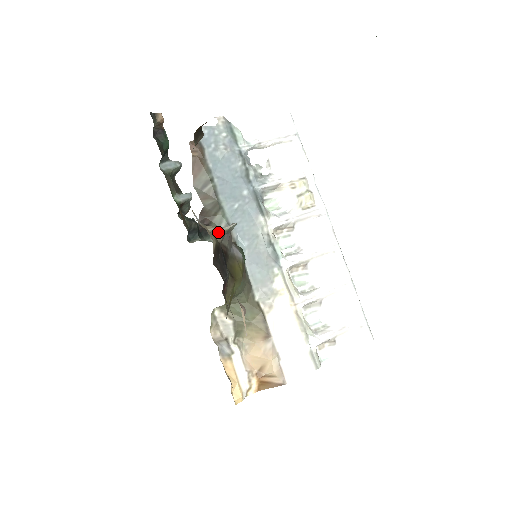
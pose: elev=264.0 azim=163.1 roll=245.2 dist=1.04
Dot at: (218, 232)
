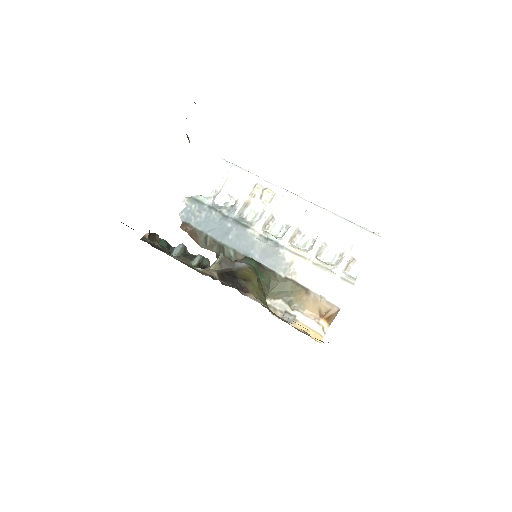
Dot at: (215, 266)
